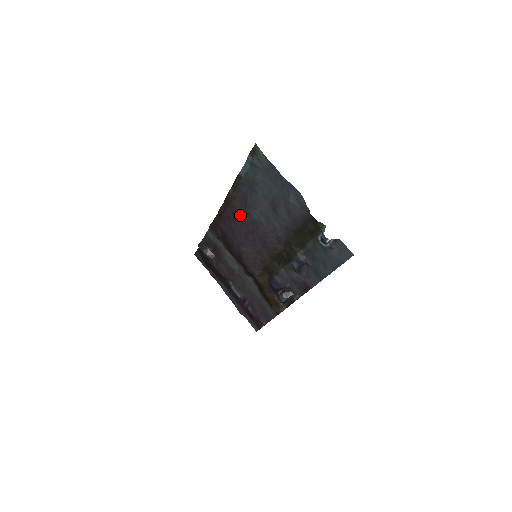
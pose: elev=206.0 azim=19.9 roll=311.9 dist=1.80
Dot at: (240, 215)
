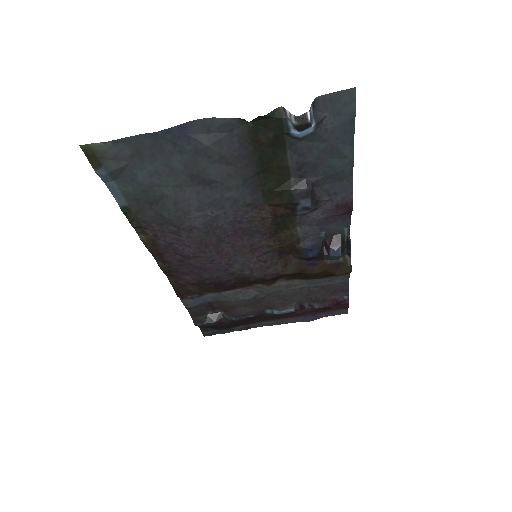
Dot at: (185, 244)
